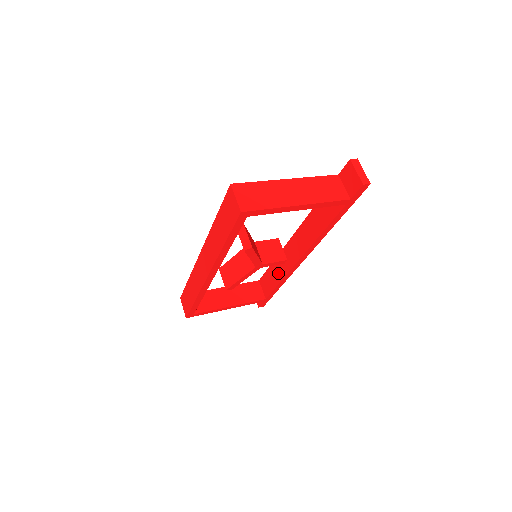
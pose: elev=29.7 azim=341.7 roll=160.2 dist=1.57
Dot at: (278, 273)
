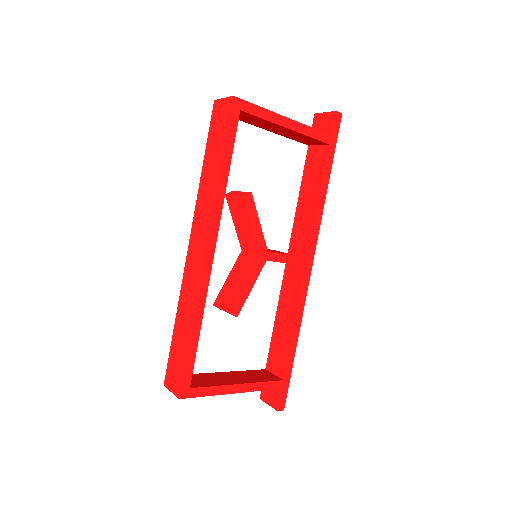
Dot at: (287, 318)
